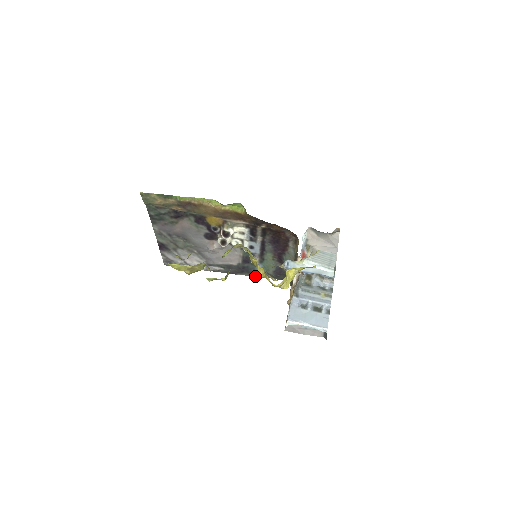
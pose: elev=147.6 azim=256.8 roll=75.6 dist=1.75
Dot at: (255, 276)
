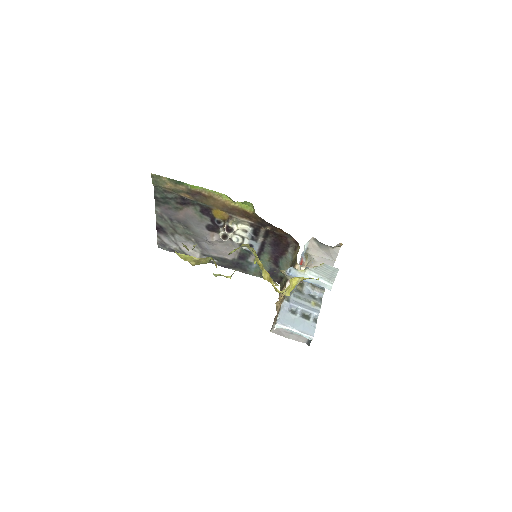
Dot at: (247, 273)
